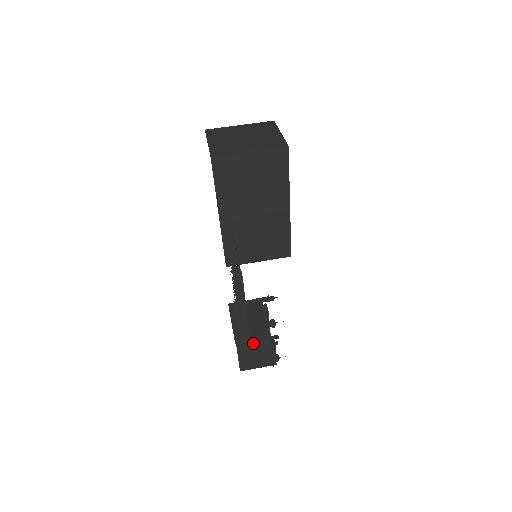
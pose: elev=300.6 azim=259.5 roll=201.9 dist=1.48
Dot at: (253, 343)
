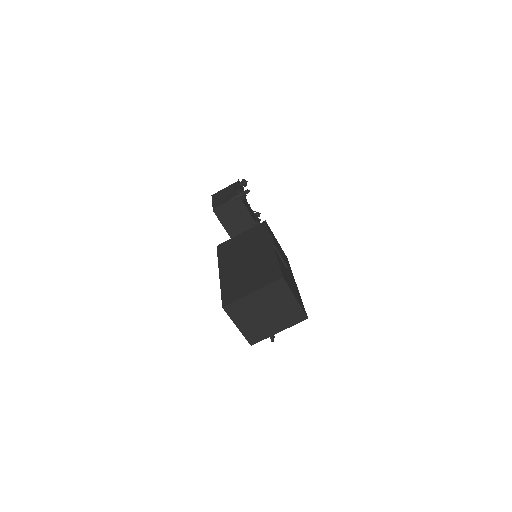
Dot at: occluded
